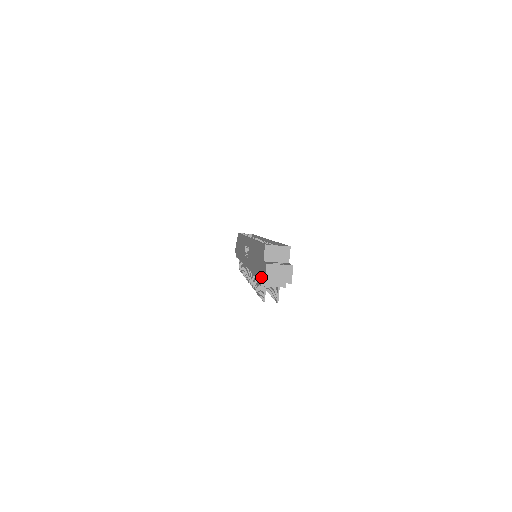
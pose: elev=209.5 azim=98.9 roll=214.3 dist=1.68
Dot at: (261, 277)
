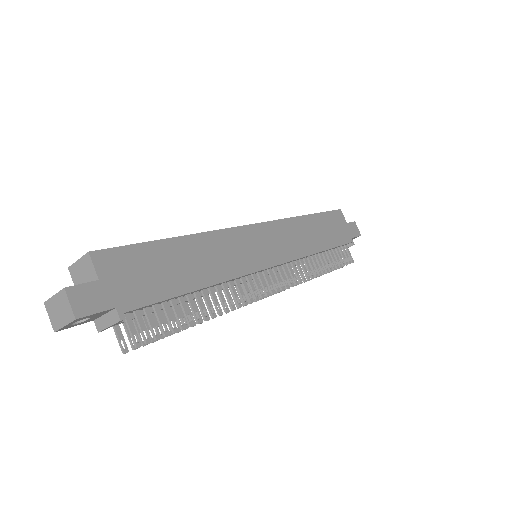
Dot at: (92, 319)
